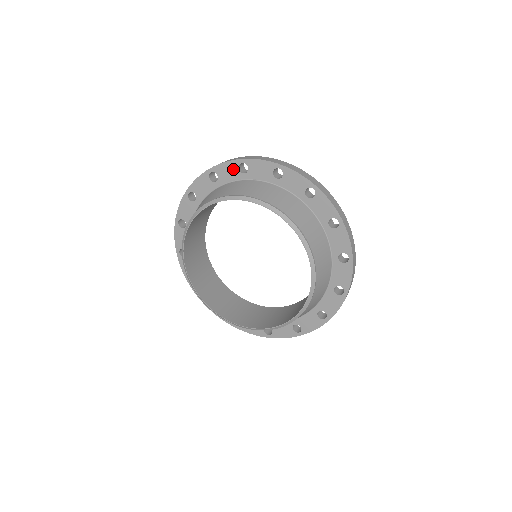
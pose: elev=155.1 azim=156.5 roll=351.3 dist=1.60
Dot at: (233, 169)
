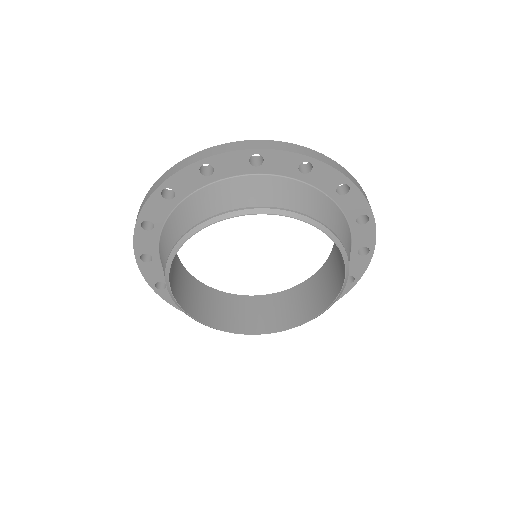
Dot at: (192, 176)
